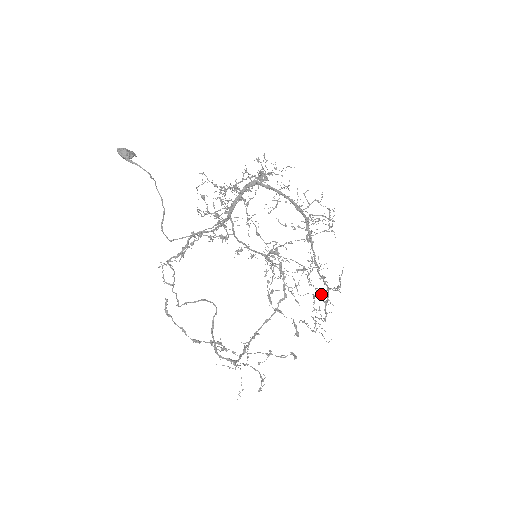
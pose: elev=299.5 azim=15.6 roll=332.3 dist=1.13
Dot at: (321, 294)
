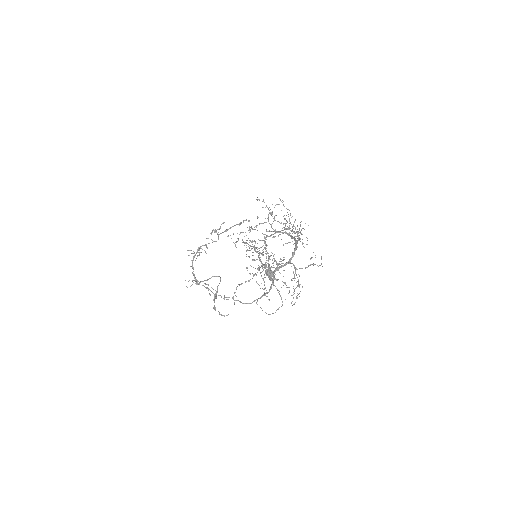
Dot at: occluded
